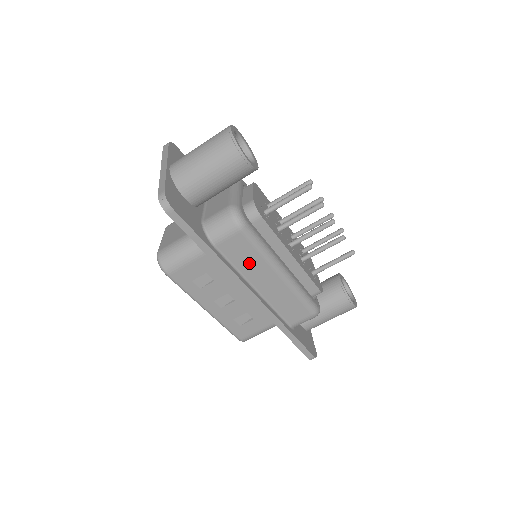
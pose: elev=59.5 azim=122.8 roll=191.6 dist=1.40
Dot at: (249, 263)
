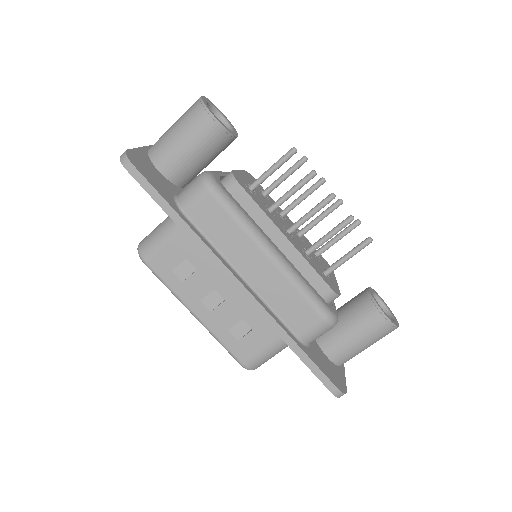
Dot at: (228, 238)
